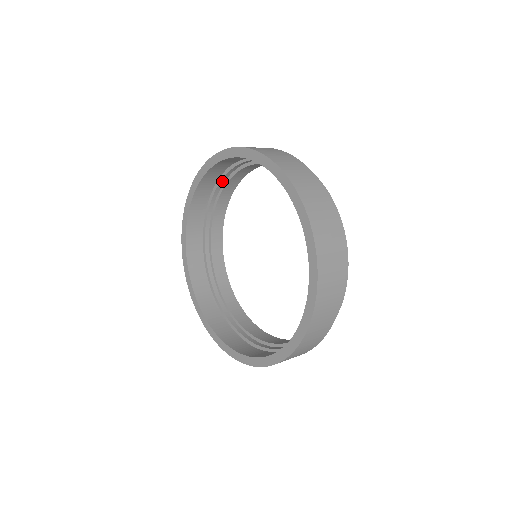
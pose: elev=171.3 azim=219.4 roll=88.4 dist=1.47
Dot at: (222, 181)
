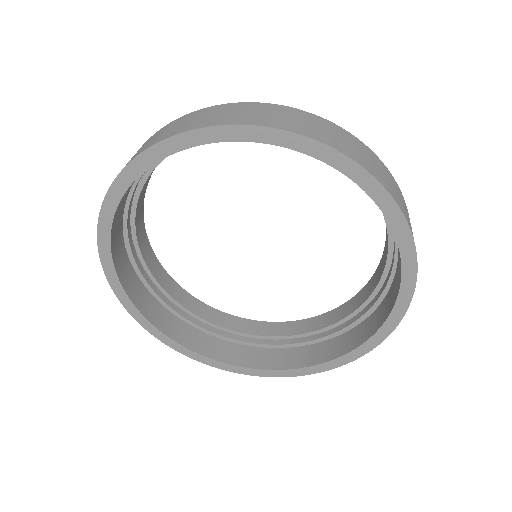
Dot at: occluded
